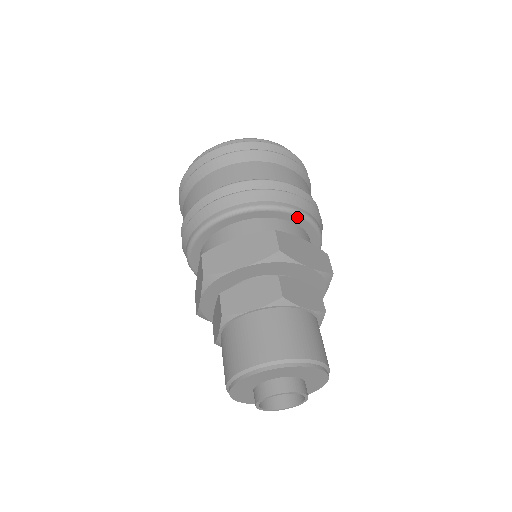
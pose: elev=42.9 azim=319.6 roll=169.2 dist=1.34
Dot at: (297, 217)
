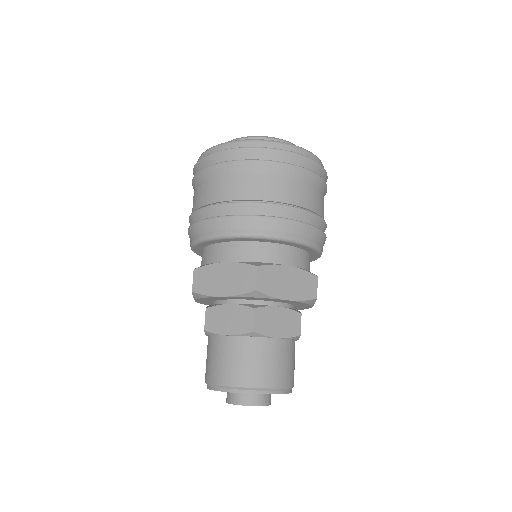
Dot at: (317, 257)
